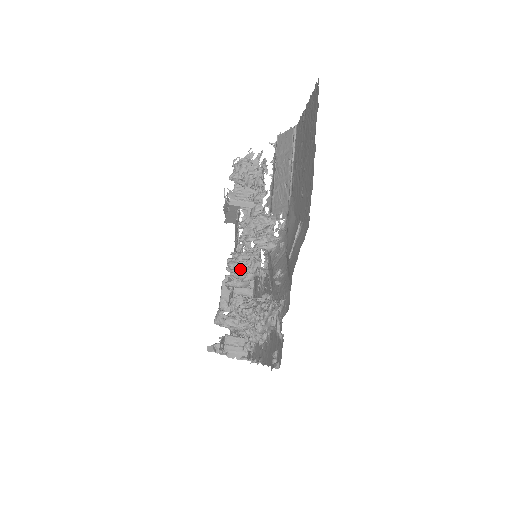
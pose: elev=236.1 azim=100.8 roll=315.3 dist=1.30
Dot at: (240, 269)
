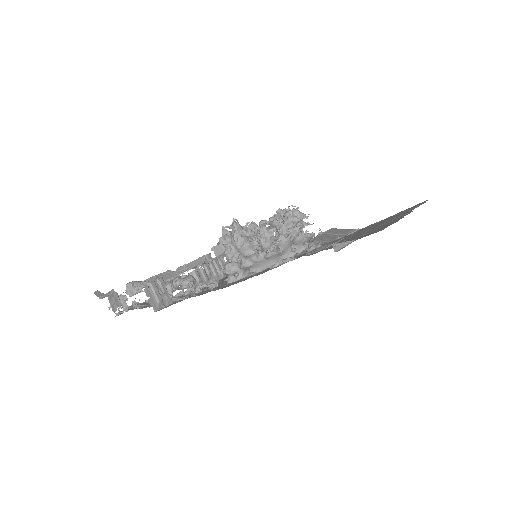
Dot at: occluded
